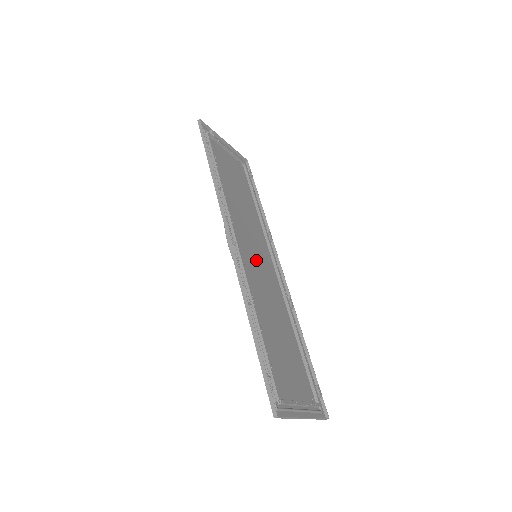
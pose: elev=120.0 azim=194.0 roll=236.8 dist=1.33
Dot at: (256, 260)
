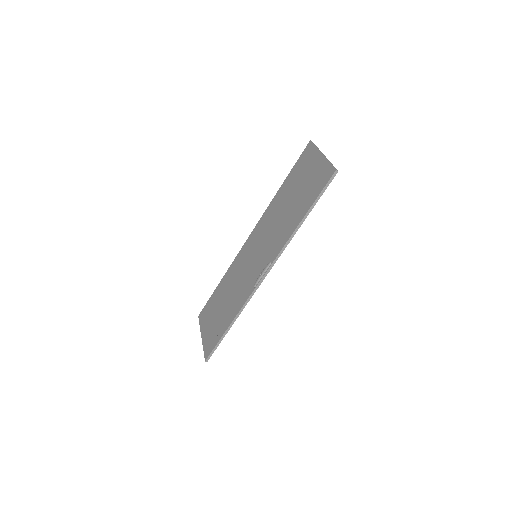
Dot at: (254, 259)
